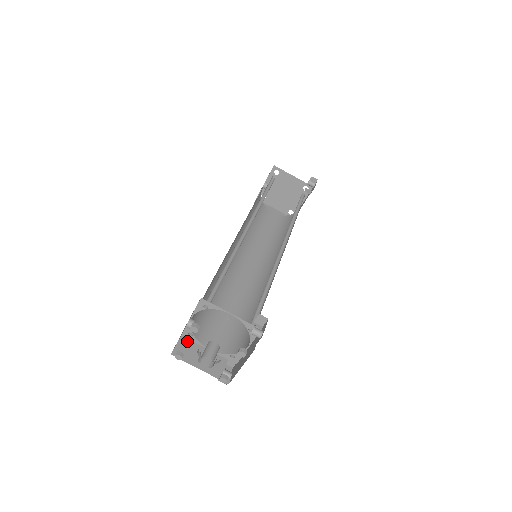
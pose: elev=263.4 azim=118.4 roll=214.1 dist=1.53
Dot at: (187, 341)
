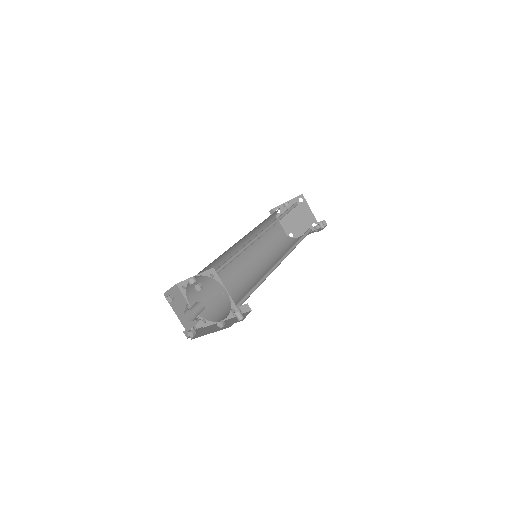
Dot at: (178, 290)
